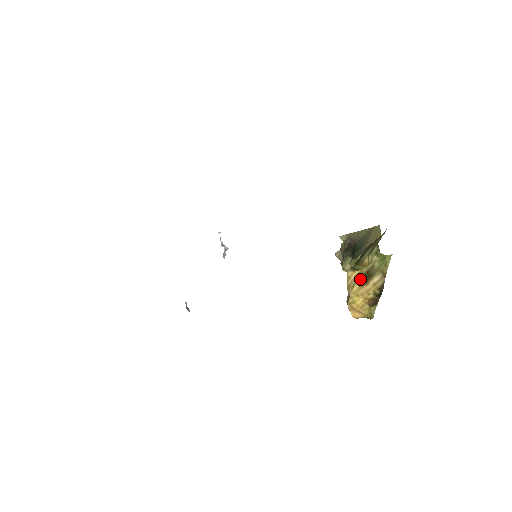
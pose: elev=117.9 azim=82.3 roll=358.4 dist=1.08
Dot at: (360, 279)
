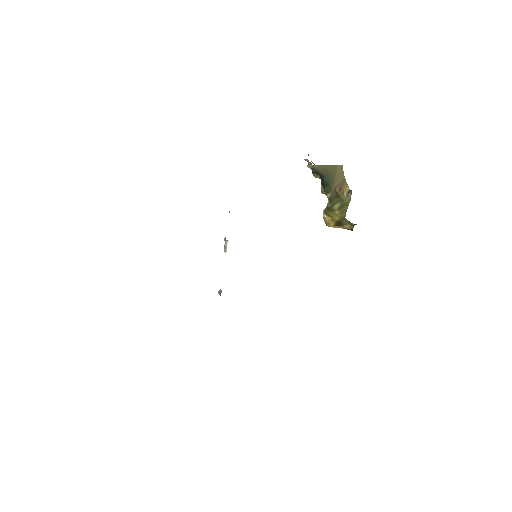
Dot at: (334, 223)
